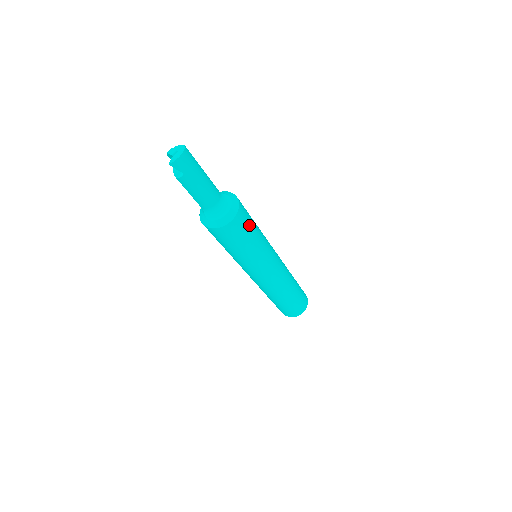
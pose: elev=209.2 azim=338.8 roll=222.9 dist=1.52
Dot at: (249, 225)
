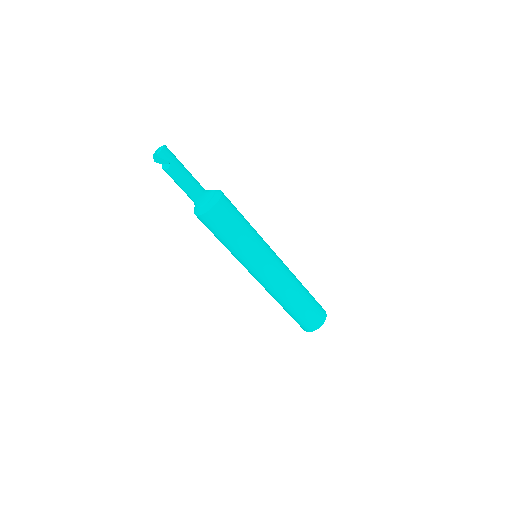
Dot at: (236, 209)
